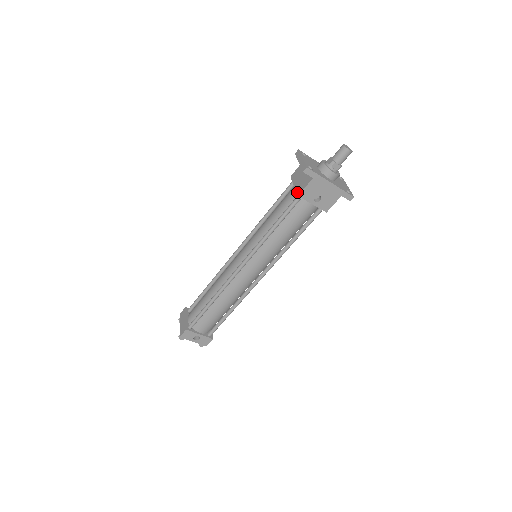
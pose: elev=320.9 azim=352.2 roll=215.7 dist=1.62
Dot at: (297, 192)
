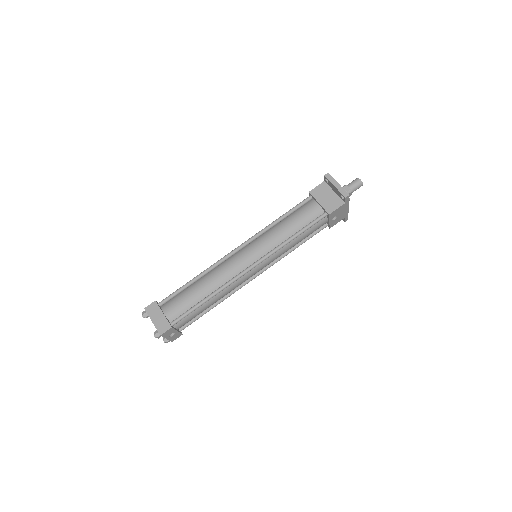
Dot at: (327, 211)
